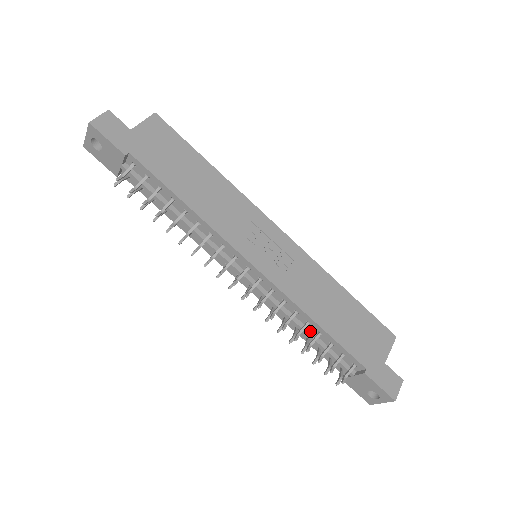
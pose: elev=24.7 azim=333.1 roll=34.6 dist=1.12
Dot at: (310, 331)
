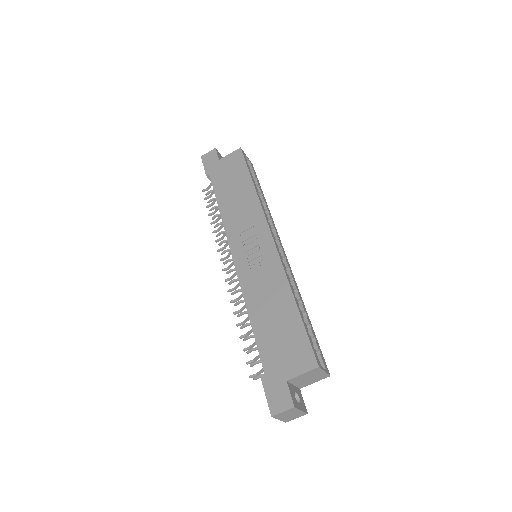
Dot at: occluded
